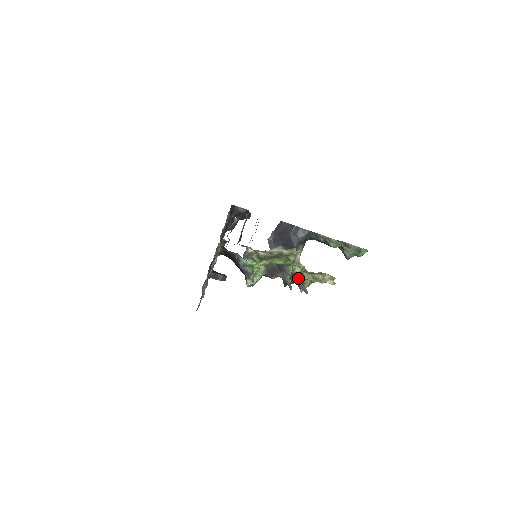
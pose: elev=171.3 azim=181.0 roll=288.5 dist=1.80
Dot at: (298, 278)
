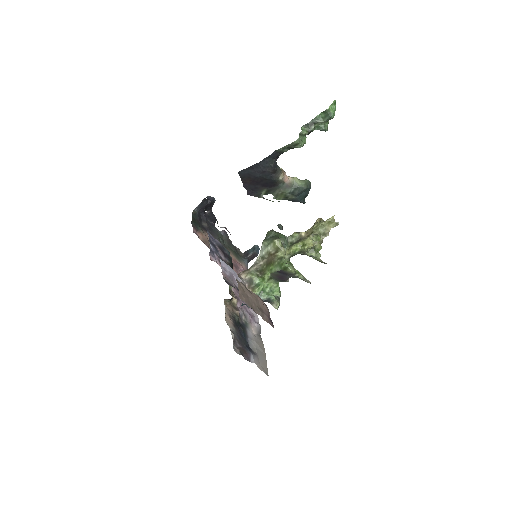
Dot at: occluded
